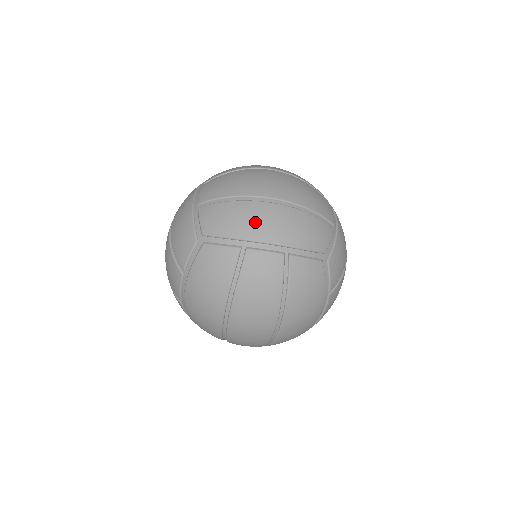
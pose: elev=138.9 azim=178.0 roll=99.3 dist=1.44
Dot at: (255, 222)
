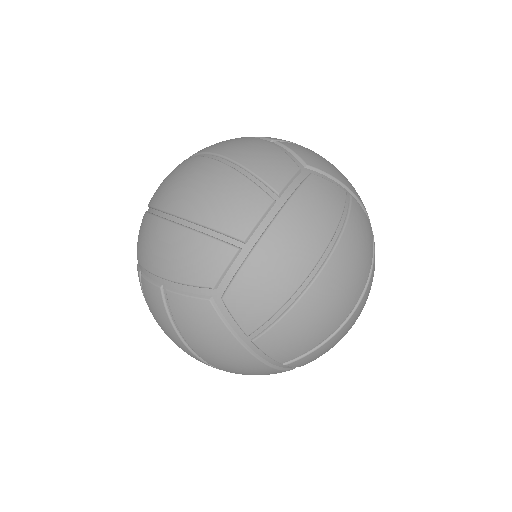
Dot at: (143, 243)
